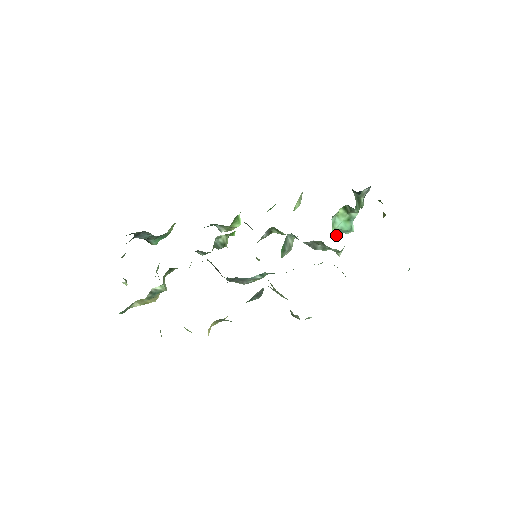
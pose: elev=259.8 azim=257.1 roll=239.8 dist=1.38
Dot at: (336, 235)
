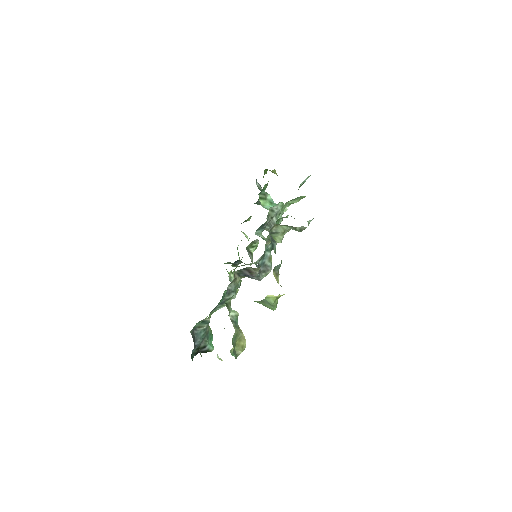
Dot at: occluded
